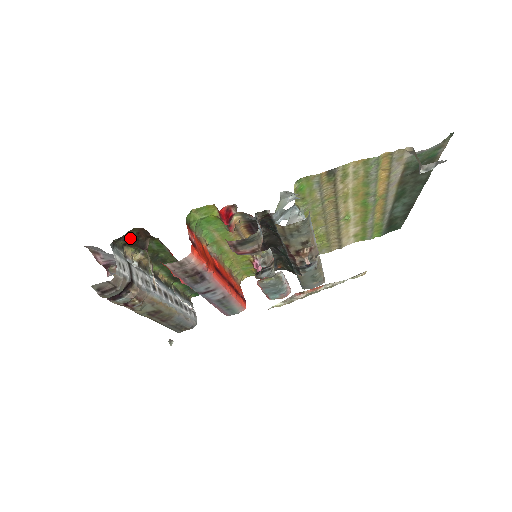
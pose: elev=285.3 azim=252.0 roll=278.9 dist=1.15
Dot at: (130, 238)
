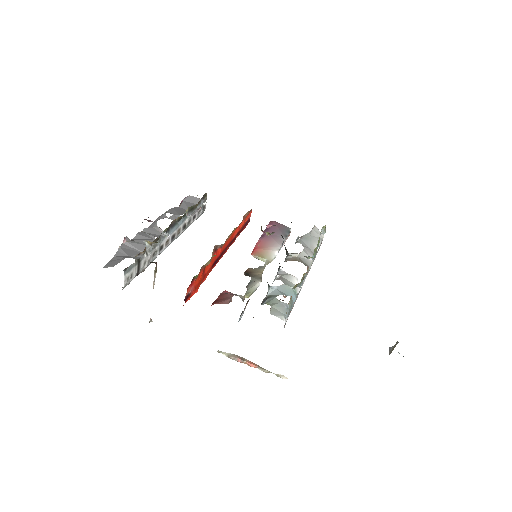
Dot at: occluded
